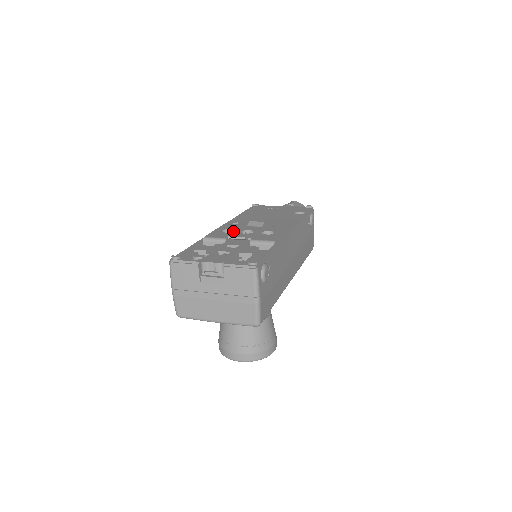
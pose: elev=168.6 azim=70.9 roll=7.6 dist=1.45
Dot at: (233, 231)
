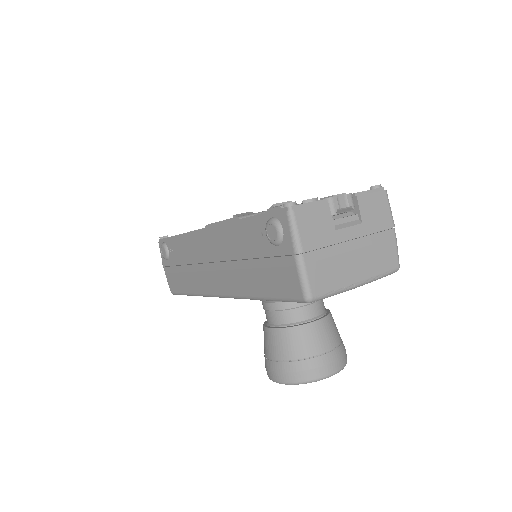
Dot at: occluded
